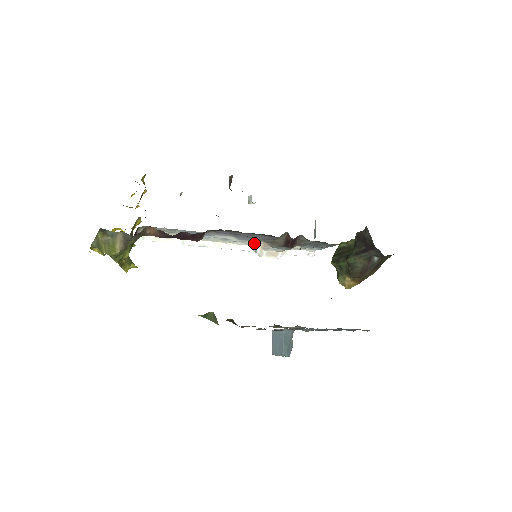
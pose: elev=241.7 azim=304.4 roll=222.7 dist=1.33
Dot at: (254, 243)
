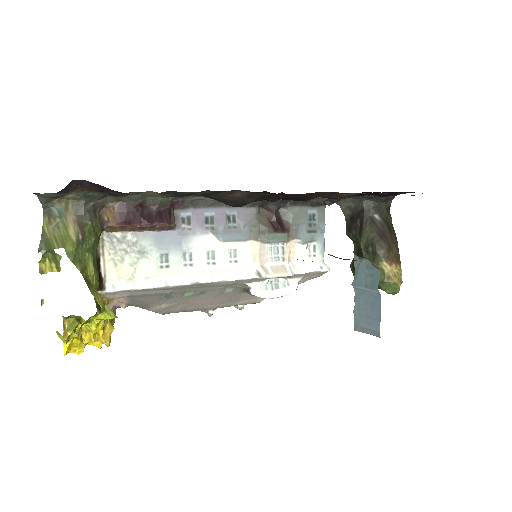
Dot at: (247, 255)
